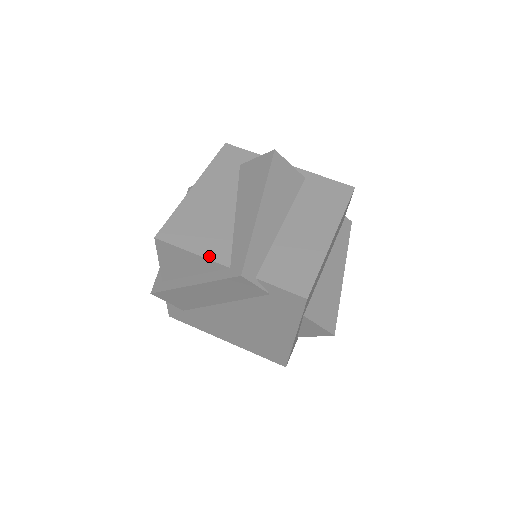
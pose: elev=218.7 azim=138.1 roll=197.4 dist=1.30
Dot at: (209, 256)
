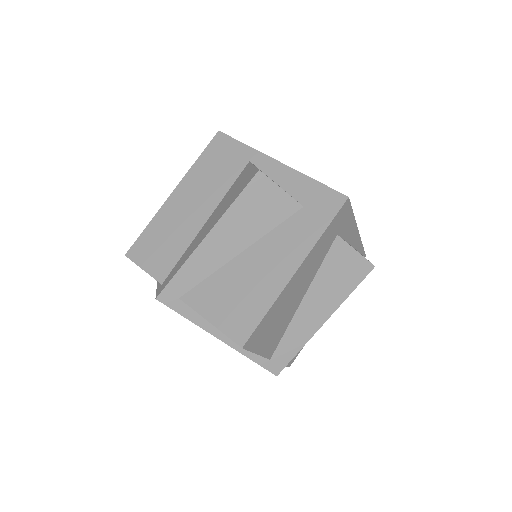
Dot at: (265, 354)
